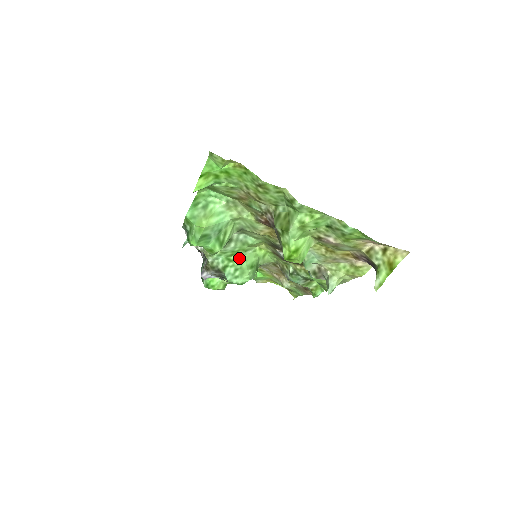
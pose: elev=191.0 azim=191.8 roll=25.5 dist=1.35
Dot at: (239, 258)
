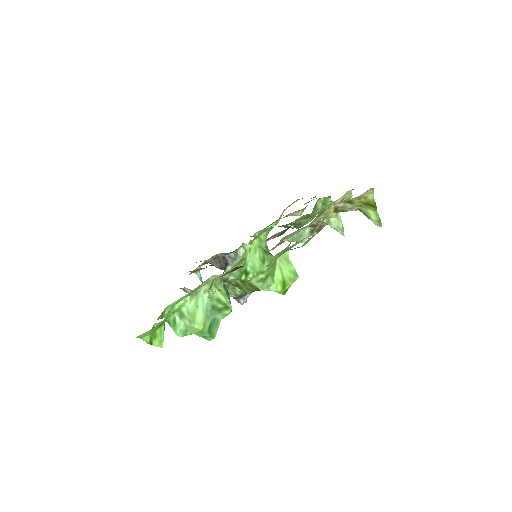
Dot at: (247, 271)
